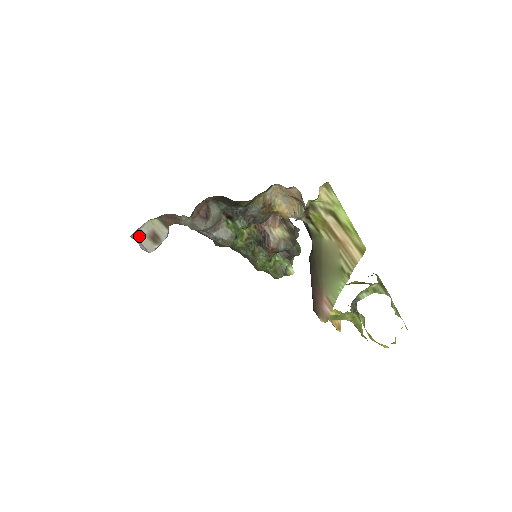
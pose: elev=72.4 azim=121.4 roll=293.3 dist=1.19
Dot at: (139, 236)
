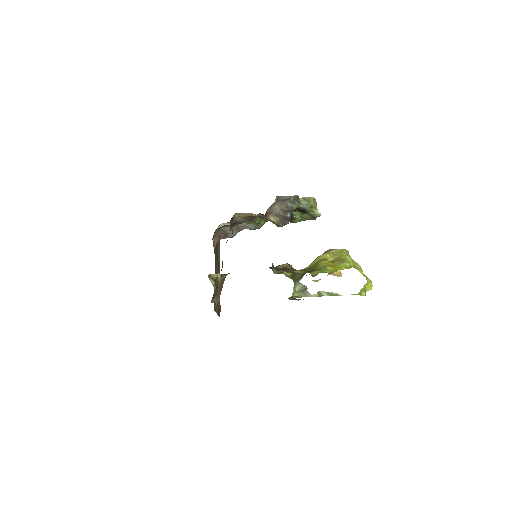
Dot at: occluded
